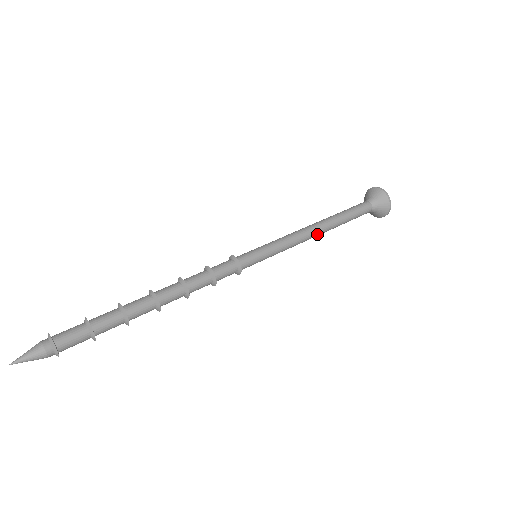
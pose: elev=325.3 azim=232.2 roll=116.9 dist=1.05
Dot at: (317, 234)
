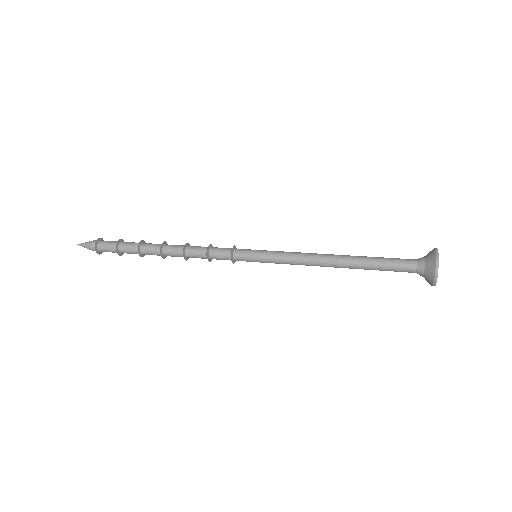
Dot at: (327, 265)
